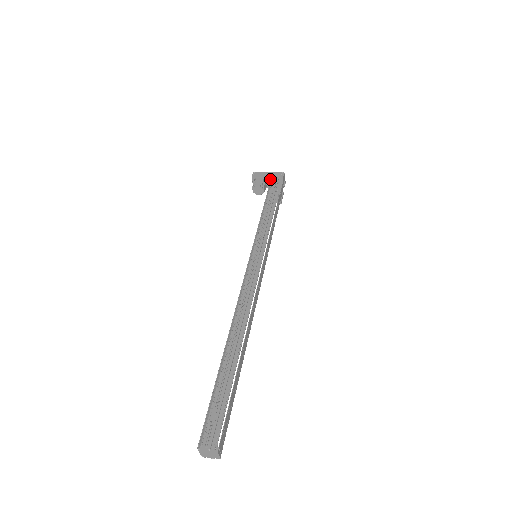
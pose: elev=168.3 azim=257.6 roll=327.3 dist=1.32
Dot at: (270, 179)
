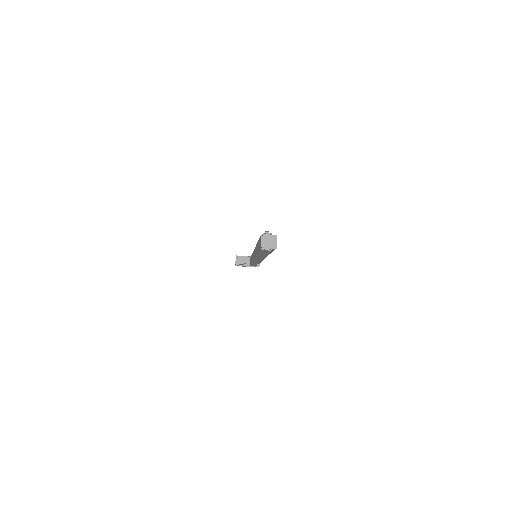
Dot at: (249, 258)
